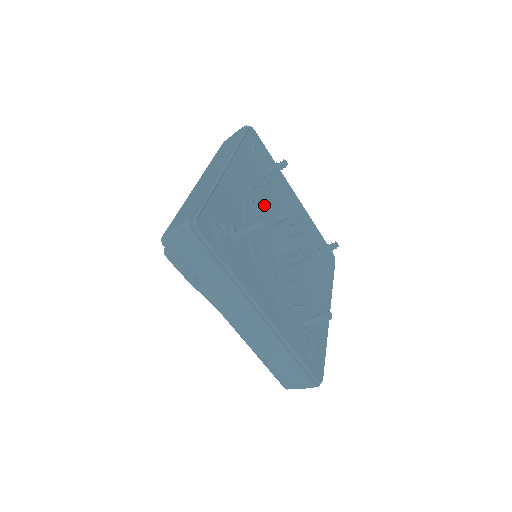
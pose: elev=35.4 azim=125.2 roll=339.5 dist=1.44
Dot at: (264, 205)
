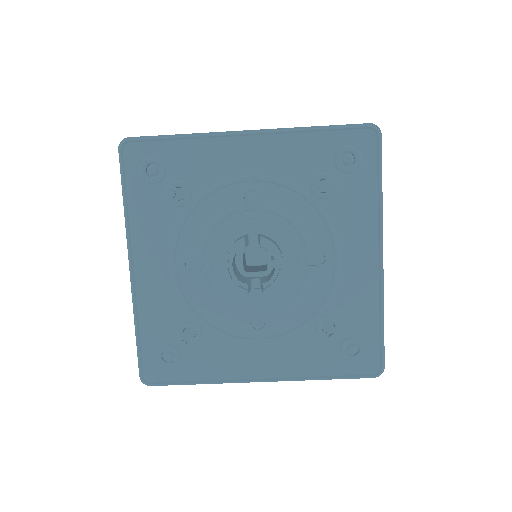
Dot at: (201, 246)
